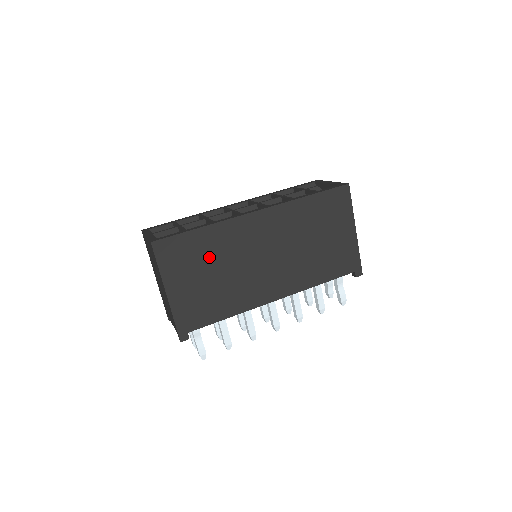
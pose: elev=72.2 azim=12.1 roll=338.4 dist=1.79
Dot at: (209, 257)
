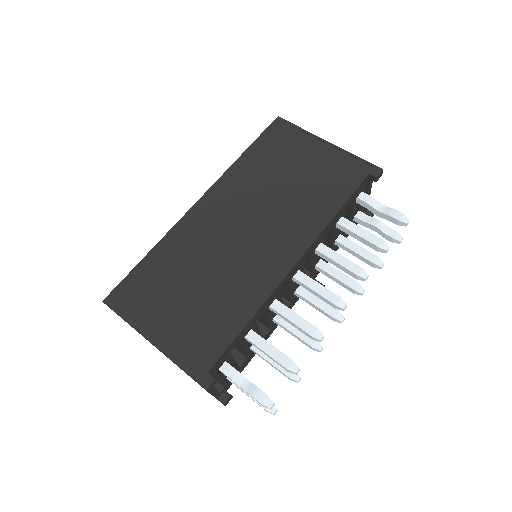
Dot at: (176, 274)
